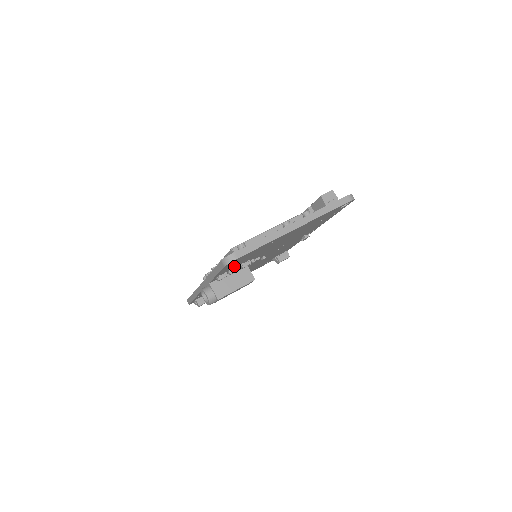
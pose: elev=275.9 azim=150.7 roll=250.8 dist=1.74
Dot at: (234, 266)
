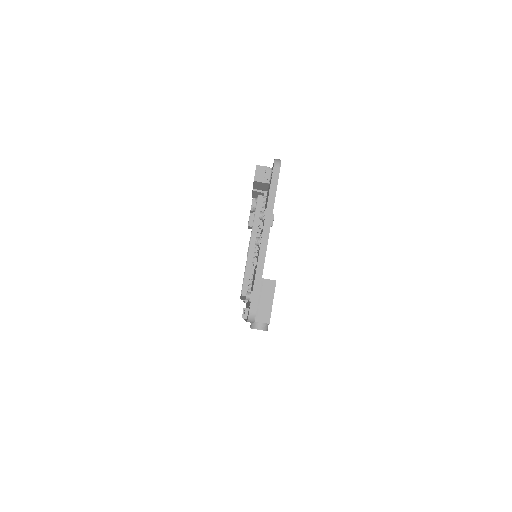
Dot at: occluded
